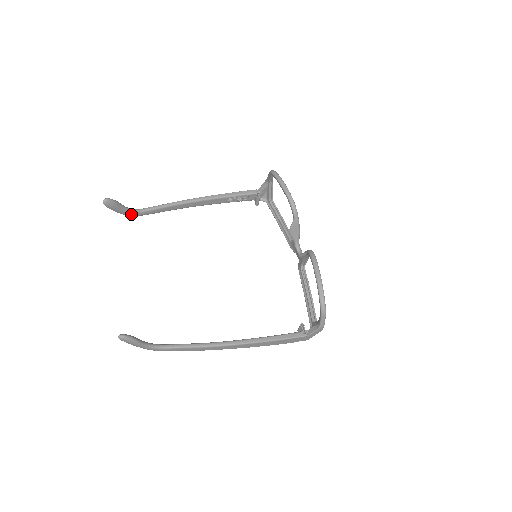
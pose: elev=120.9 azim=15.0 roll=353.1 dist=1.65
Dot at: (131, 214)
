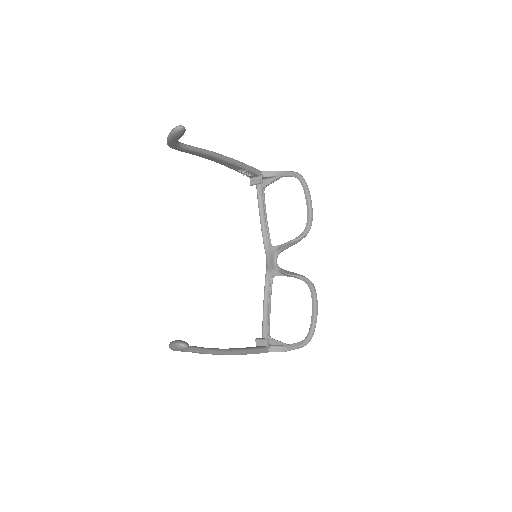
Dot at: (173, 145)
